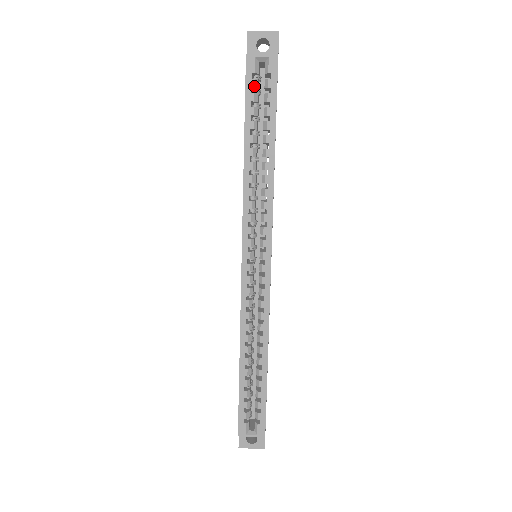
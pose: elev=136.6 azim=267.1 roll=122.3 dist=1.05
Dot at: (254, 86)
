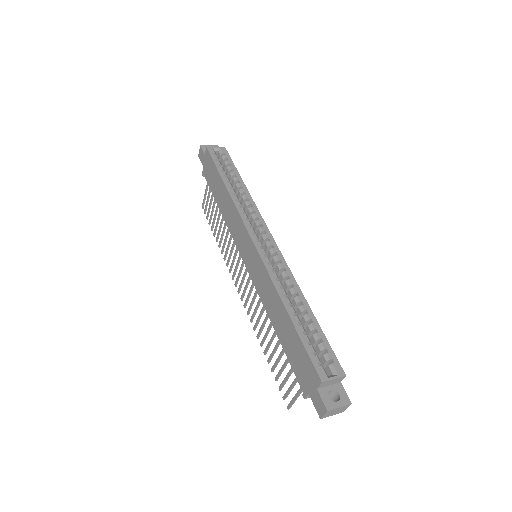
Dot at: (217, 158)
